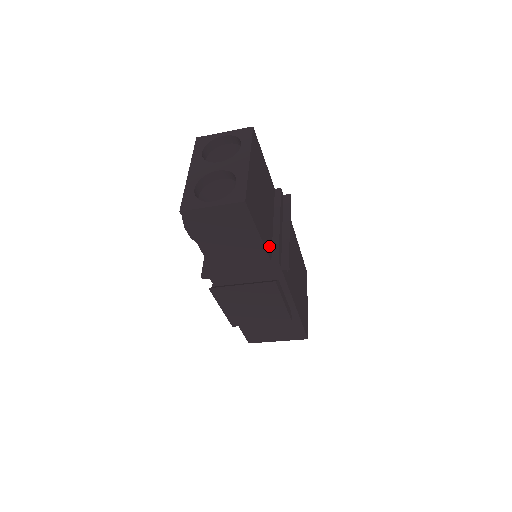
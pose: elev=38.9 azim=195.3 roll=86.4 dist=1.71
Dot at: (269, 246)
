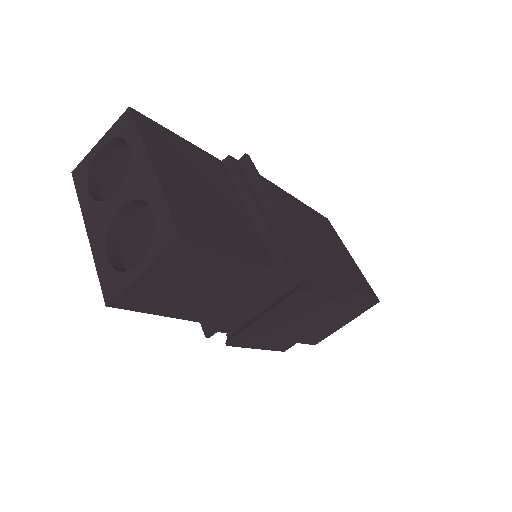
Dot at: (262, 252)
